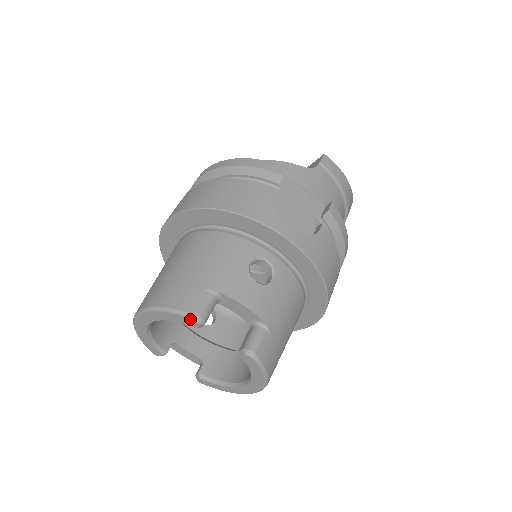
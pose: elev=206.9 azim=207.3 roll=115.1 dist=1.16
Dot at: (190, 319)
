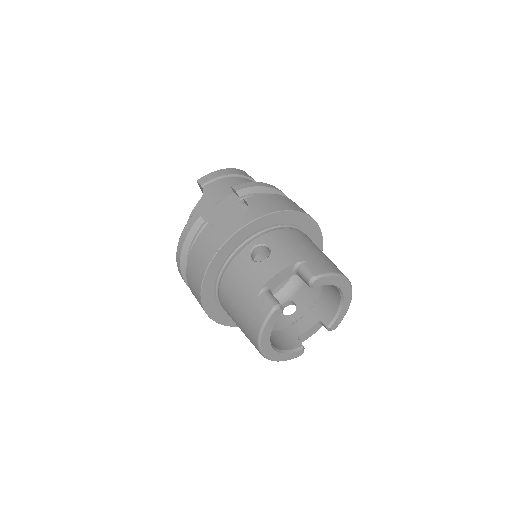
Dot at: (273, 314)
